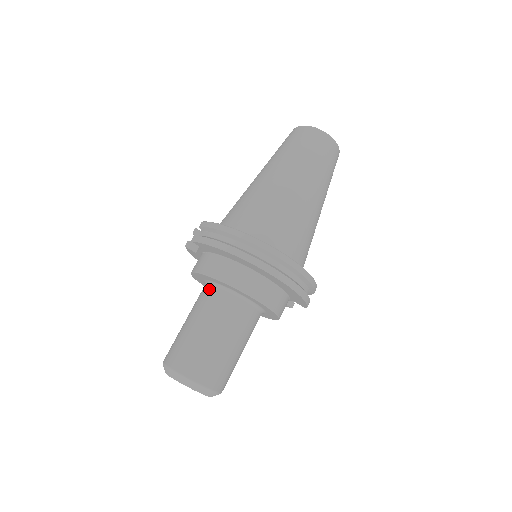
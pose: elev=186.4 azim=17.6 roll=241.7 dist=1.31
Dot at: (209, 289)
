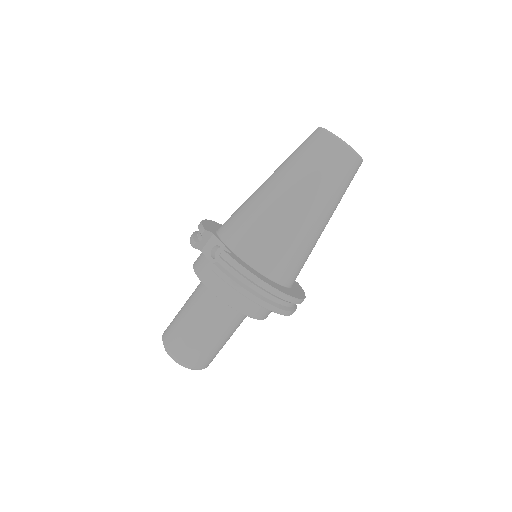
Dot at: (215, 298)
